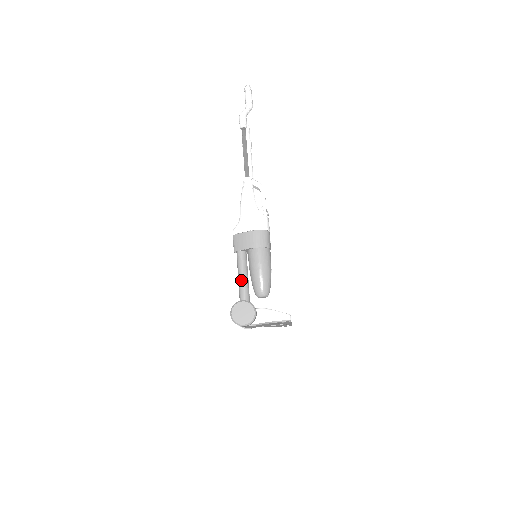
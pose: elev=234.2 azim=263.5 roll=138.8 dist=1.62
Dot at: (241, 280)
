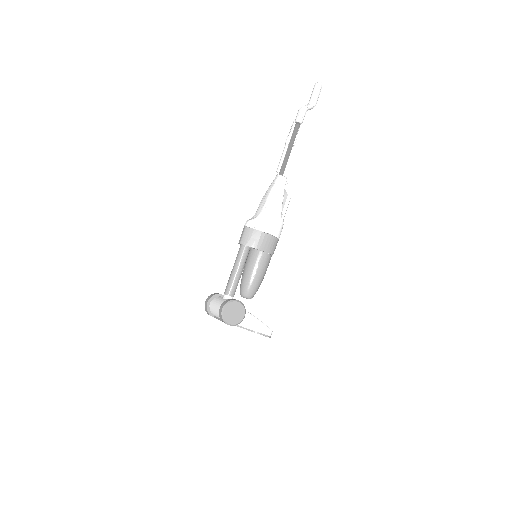
Dot at: (236, 275)
